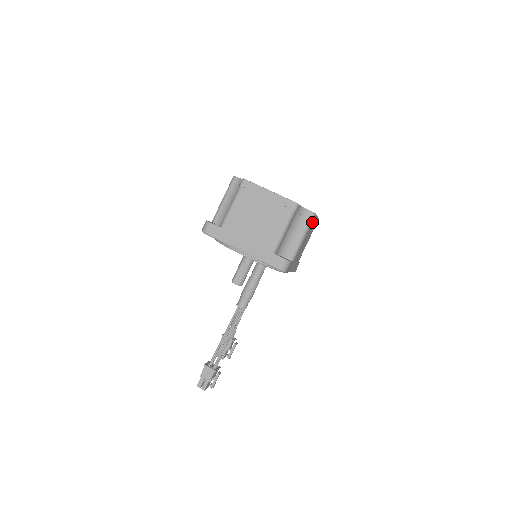
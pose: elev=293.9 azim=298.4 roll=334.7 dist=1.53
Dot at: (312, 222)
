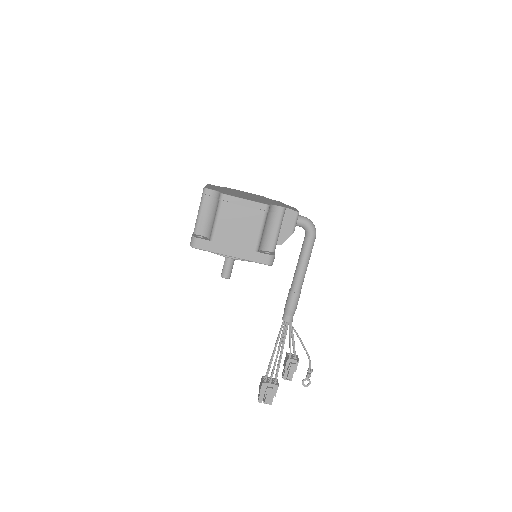
Dot at: (227, 203)
